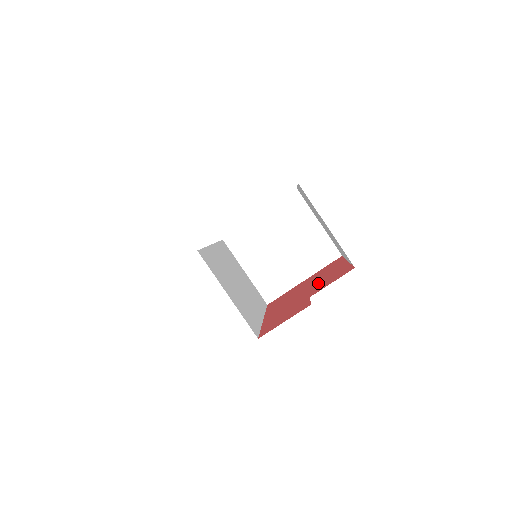
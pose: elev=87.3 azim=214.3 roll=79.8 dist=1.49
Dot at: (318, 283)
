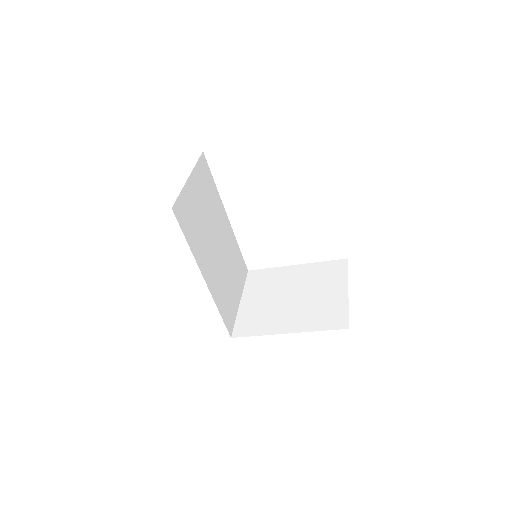
Dot at: occluded
